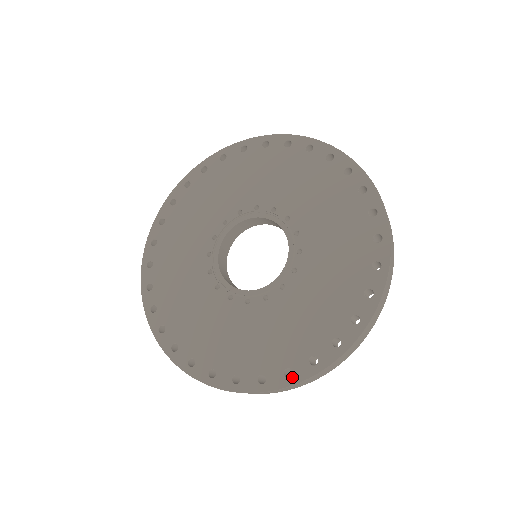
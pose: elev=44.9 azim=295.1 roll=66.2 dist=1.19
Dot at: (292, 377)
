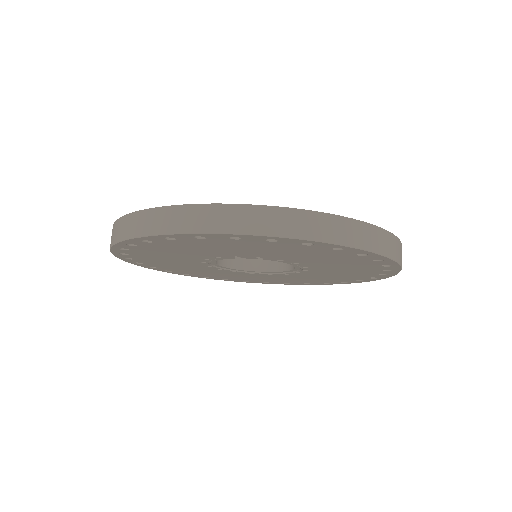
Dot at: (290, 284)
